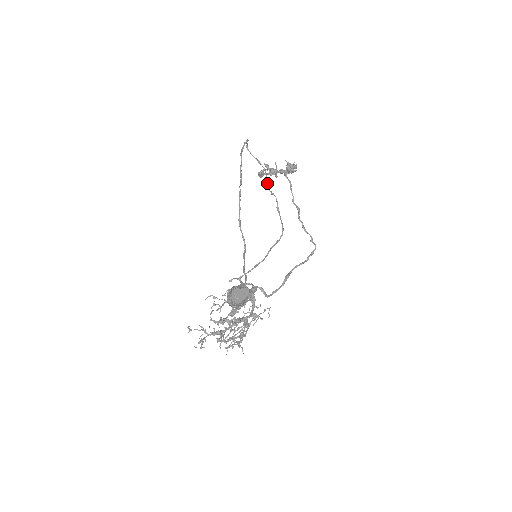
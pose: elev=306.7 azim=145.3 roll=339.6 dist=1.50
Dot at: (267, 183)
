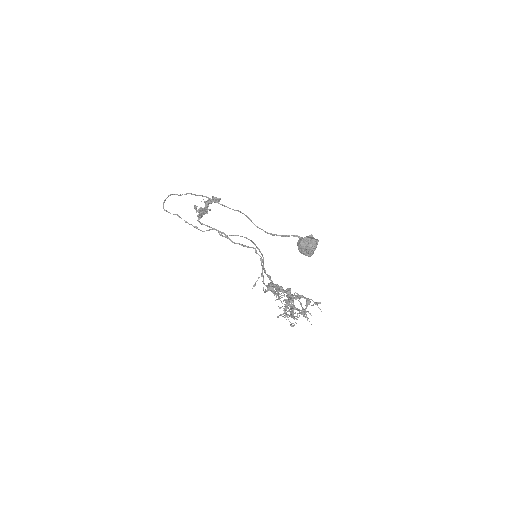
Dot at: (197, 228)
